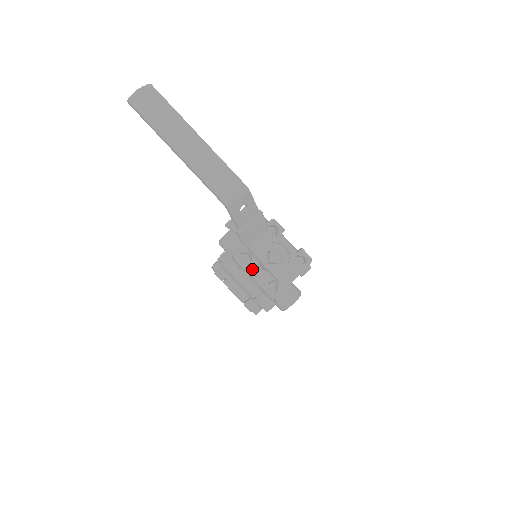
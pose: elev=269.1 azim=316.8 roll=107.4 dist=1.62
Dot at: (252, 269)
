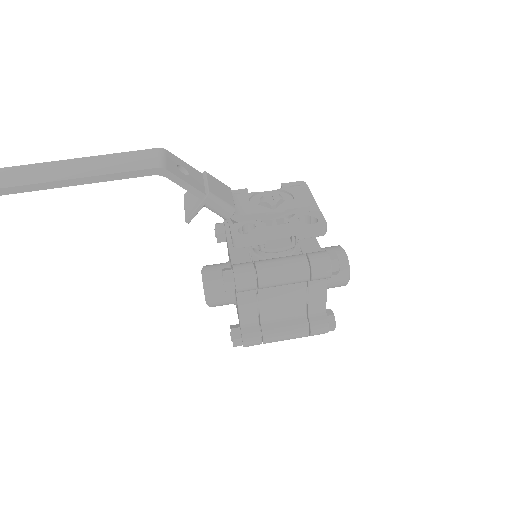
Dot at: (268, 229)
